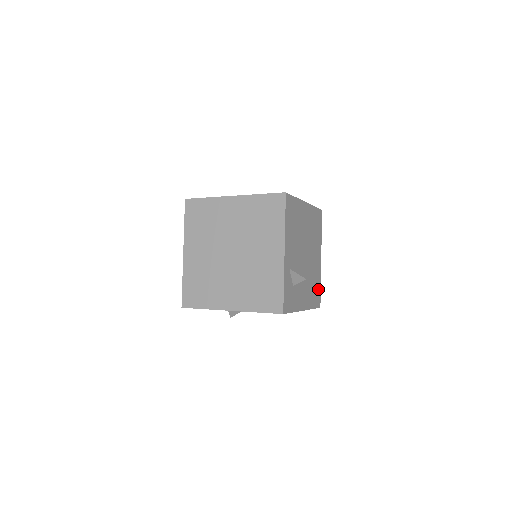
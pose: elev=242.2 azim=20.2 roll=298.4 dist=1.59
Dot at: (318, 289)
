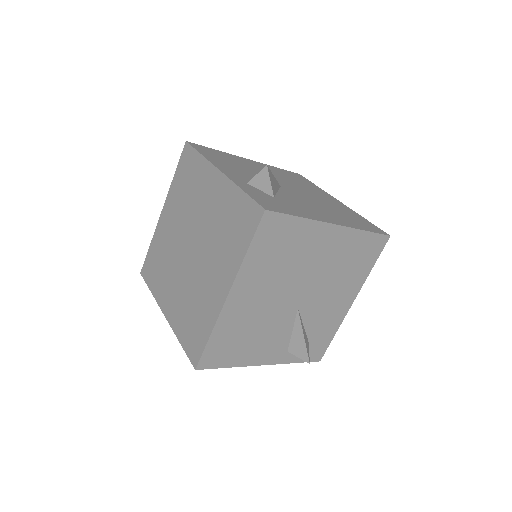
Dot at: (362, 221)
